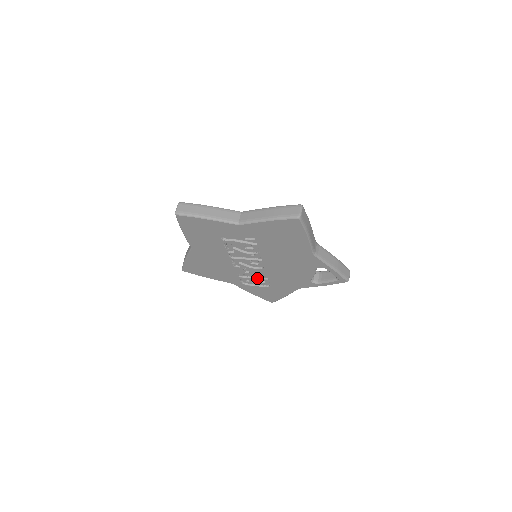
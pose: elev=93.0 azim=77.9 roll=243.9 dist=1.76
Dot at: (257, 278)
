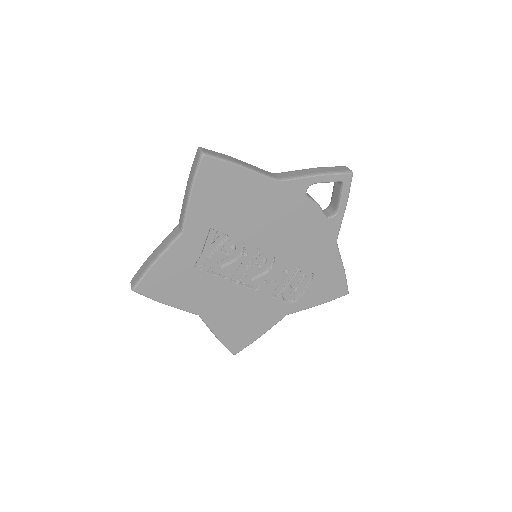
Dot at: (291, 279)
